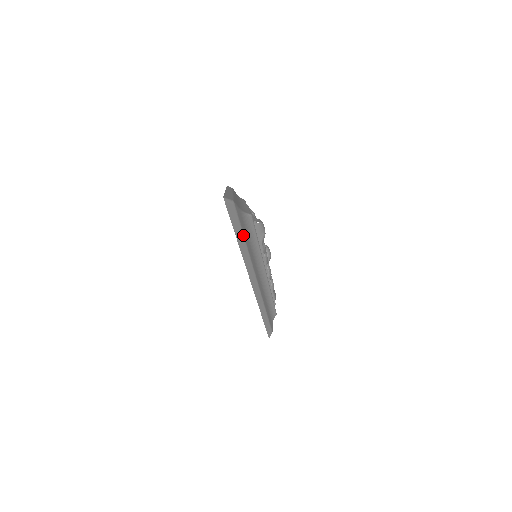
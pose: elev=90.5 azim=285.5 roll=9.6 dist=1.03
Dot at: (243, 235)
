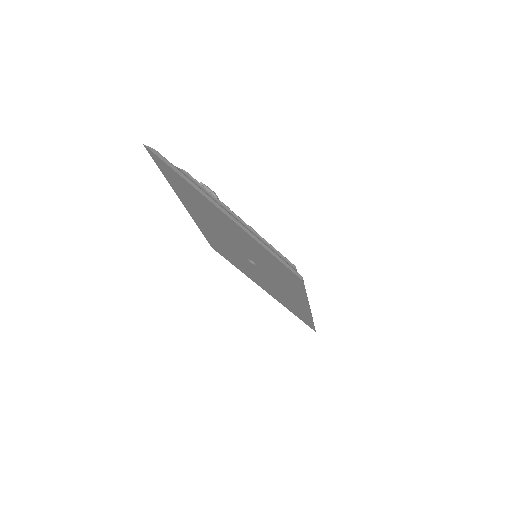
Dot at: (182, 174)
